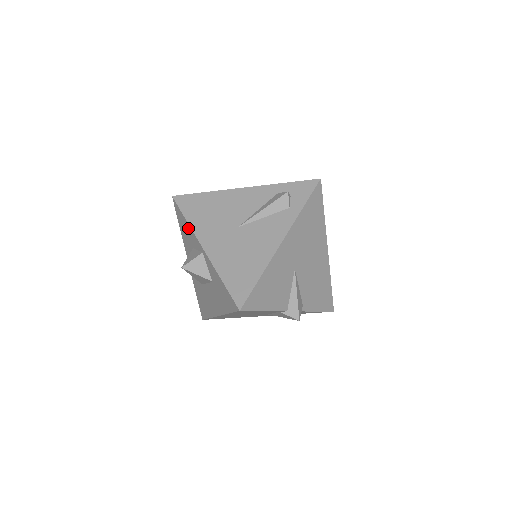
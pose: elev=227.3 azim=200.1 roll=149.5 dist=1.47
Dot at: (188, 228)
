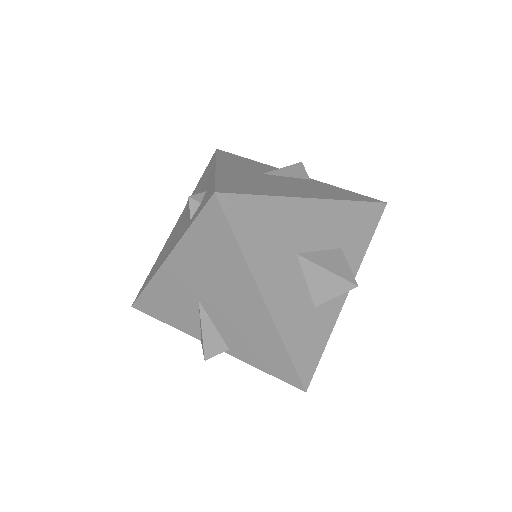
Dot at: occluded
